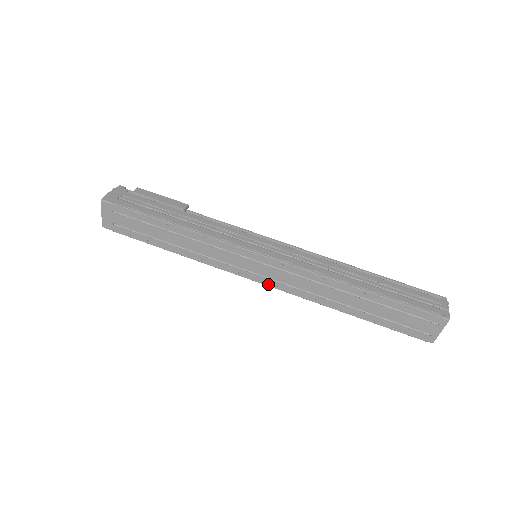
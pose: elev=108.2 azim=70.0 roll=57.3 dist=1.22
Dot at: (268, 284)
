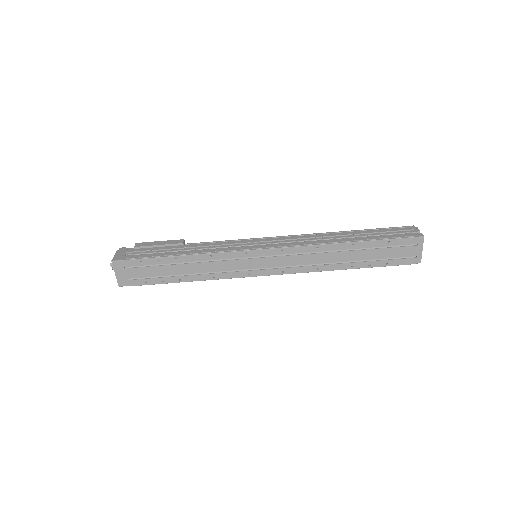
Dot at: (275, 273)
